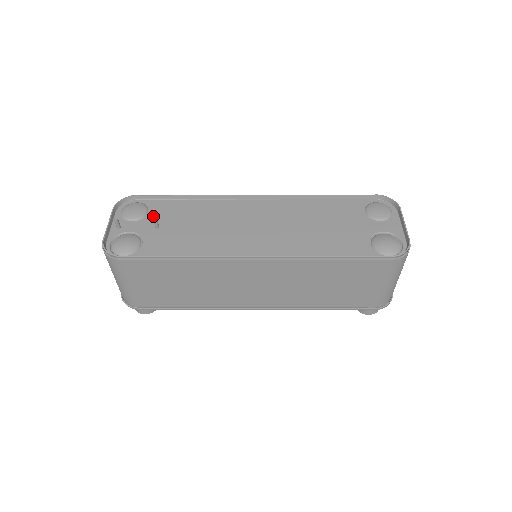
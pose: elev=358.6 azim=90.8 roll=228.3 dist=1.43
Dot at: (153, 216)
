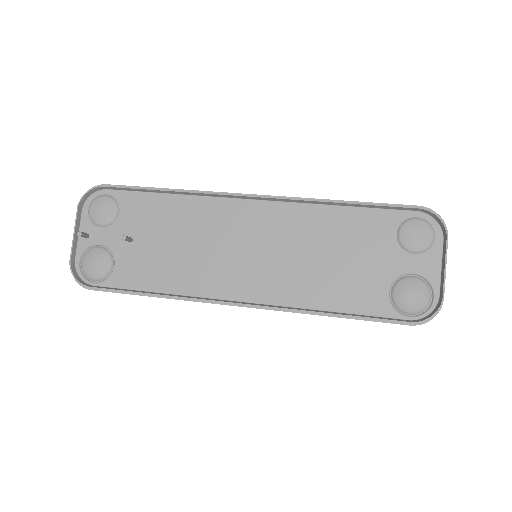
Dot at: (125, 220)
